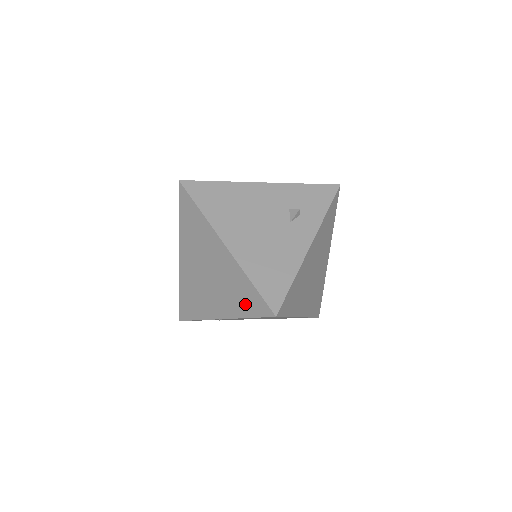
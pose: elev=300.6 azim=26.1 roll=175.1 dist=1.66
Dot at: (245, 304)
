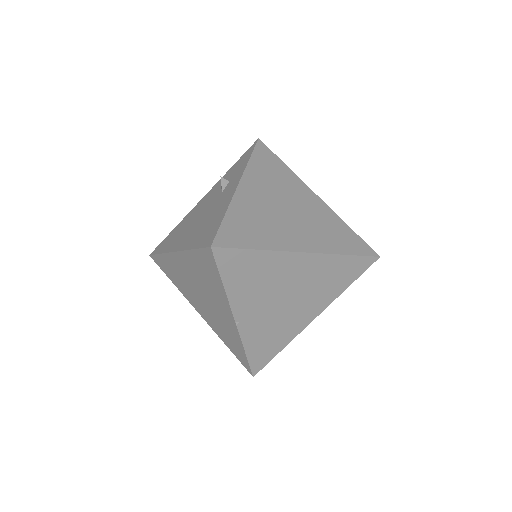
Dot at: (212, 276)
